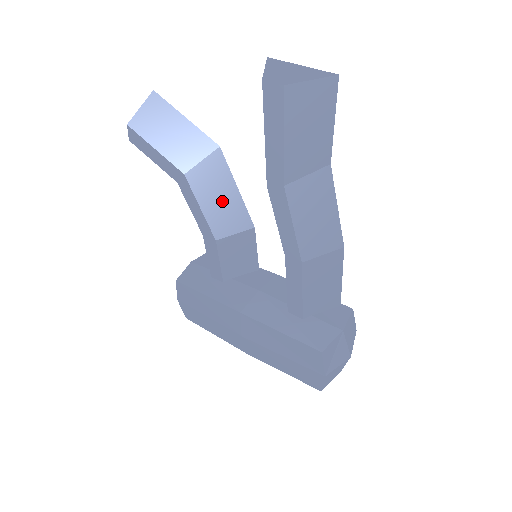
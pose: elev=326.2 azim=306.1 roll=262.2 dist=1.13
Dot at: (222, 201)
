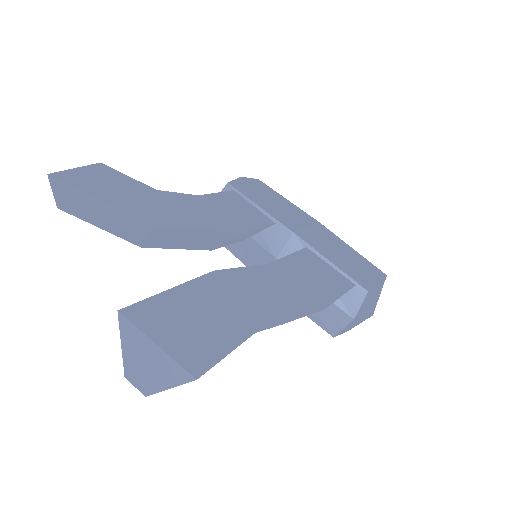
Dot at: (194, 239)
